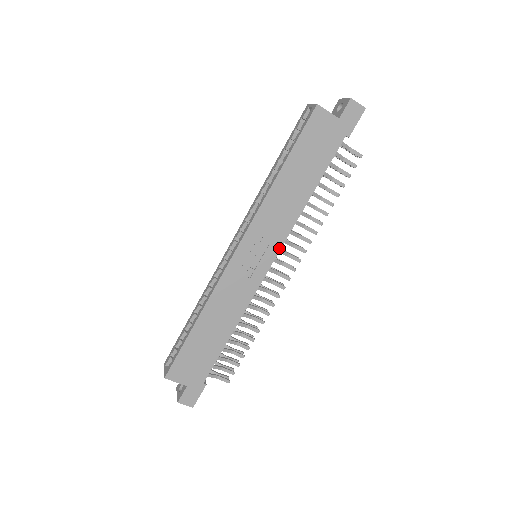
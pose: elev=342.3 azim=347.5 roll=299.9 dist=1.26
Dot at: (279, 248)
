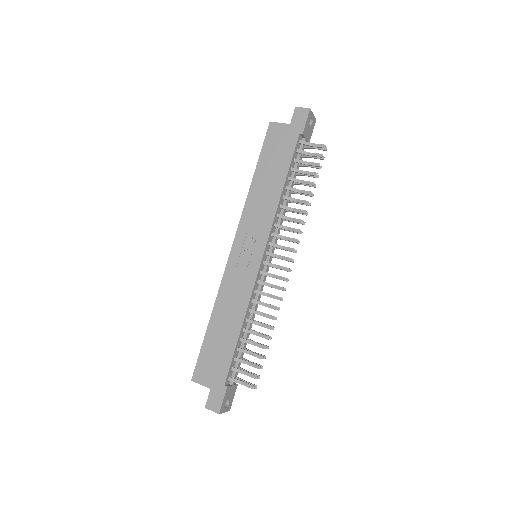
Dot at: (266, 239)
